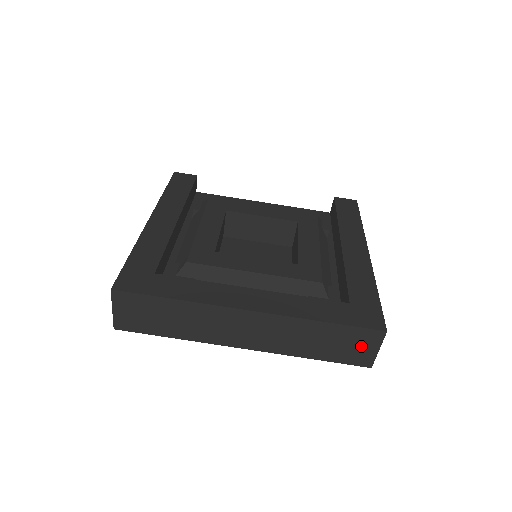
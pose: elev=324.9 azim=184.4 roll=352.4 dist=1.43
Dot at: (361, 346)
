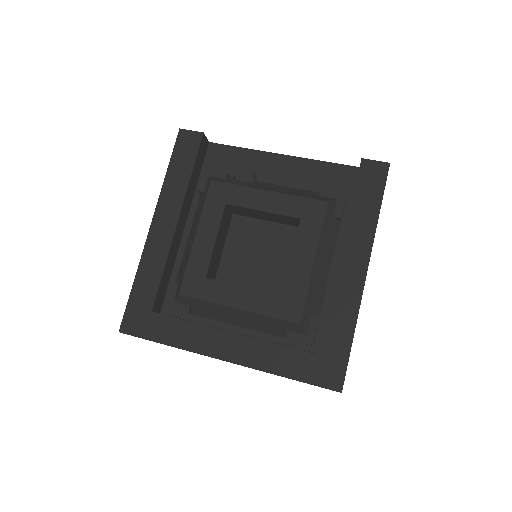
Dot at: occluded
